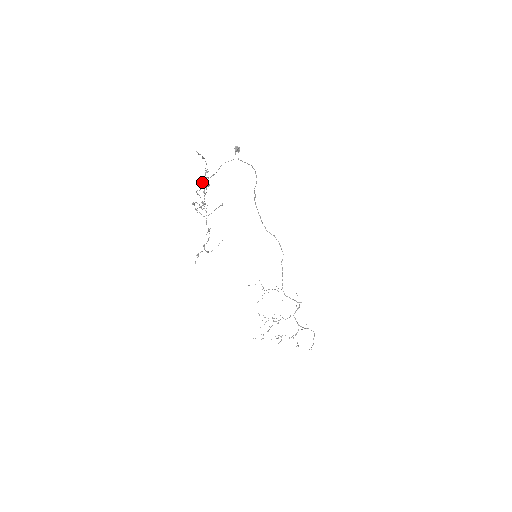
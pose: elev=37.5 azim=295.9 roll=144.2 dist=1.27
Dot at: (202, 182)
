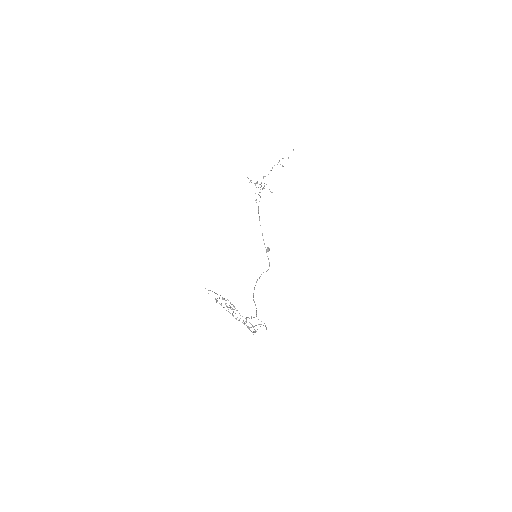
Dot at: occluded
